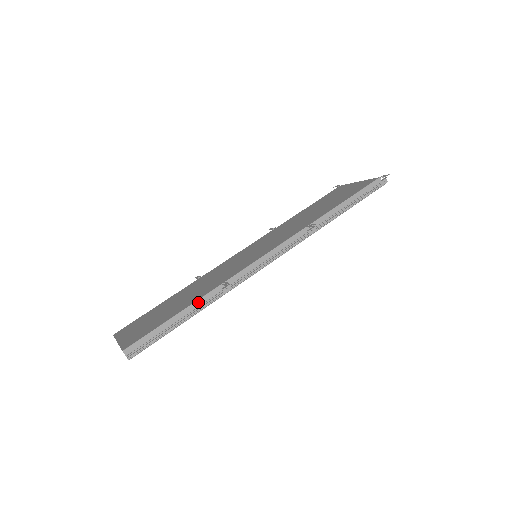
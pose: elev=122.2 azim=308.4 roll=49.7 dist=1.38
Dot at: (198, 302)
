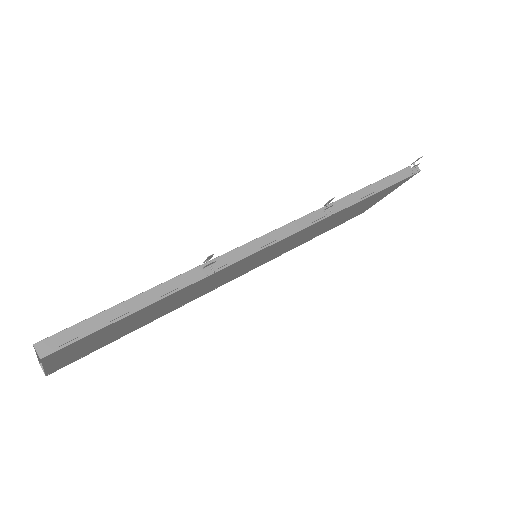
Dot at: (166, 284)
